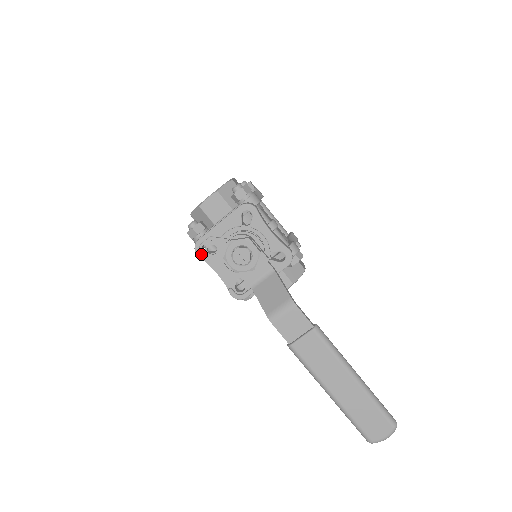
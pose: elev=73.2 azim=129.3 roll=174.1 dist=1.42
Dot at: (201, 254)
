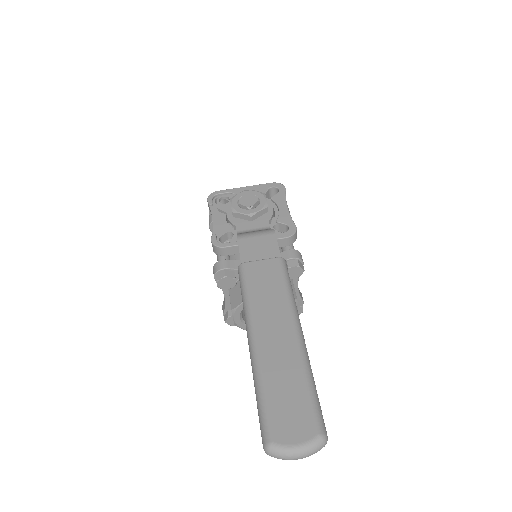
Dot at: (212, 200)
